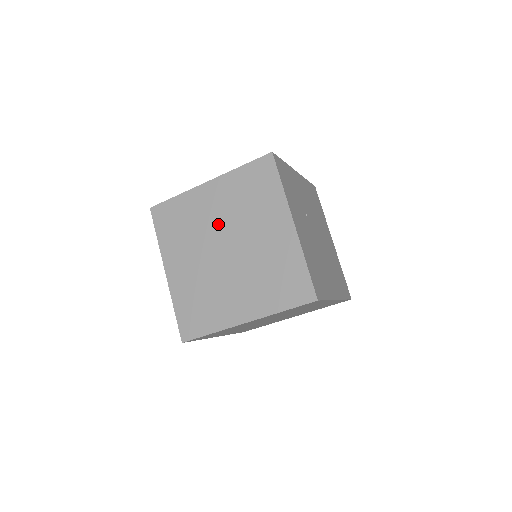
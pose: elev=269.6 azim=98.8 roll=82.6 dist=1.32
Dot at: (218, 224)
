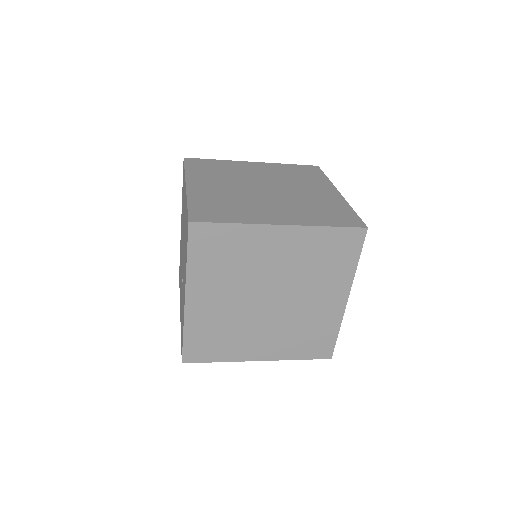
Dot at: (260, 177)
